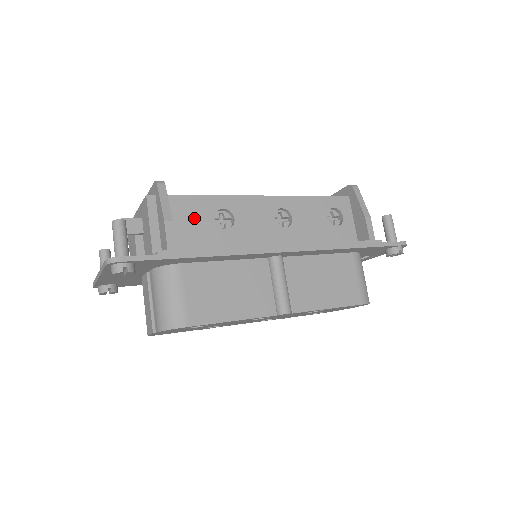
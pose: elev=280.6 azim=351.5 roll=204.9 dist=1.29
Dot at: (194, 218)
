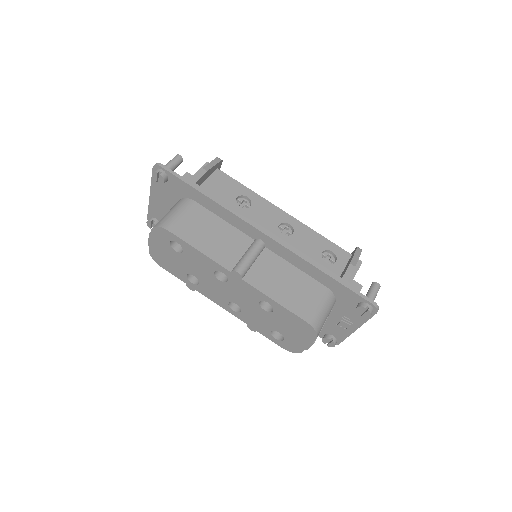
Dot at: (225, 188)
